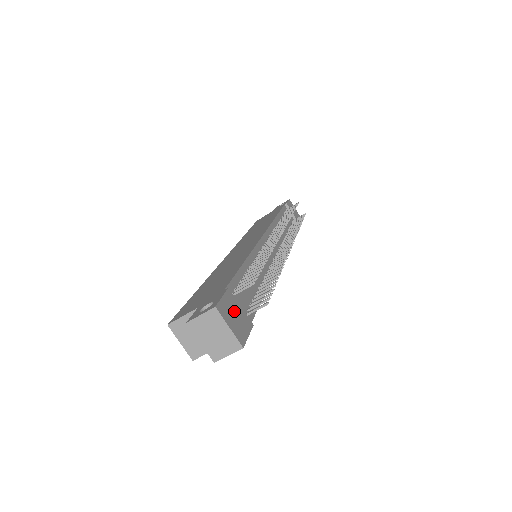
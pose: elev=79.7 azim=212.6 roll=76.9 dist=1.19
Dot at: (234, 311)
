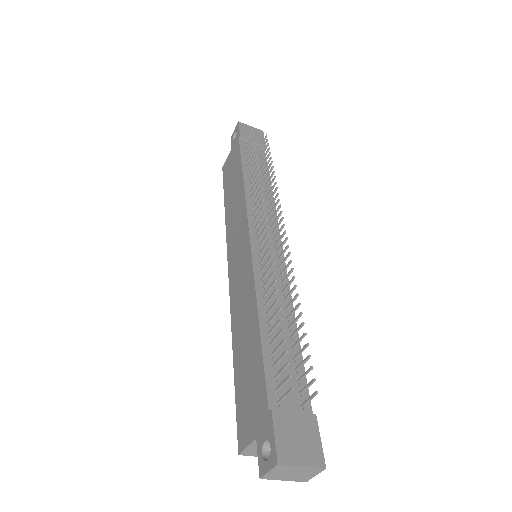
Dot at: (293, 433)
